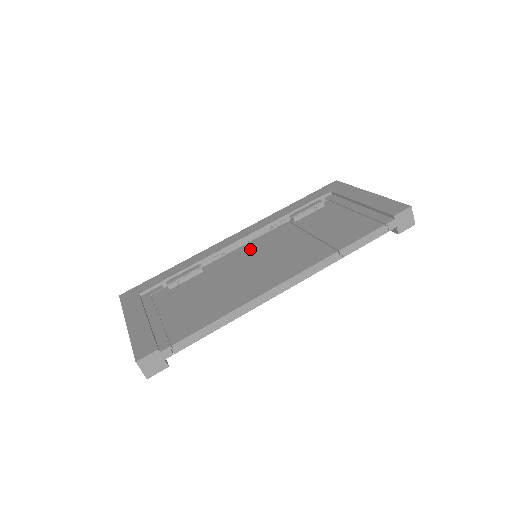
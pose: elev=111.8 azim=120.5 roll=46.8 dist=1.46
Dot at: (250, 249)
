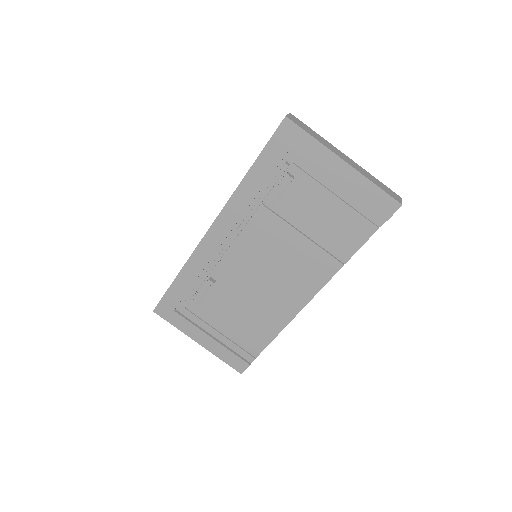
Dot at: (246, 252)
